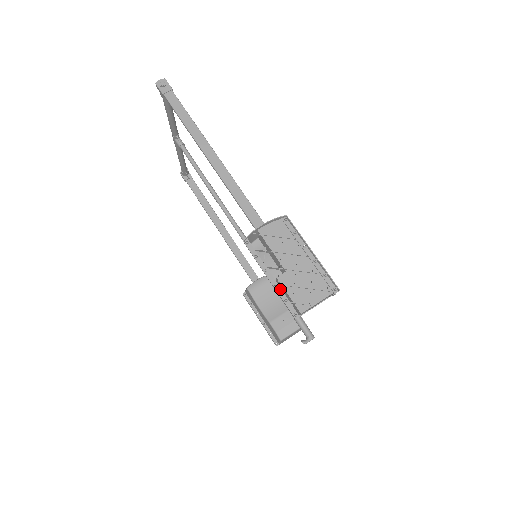
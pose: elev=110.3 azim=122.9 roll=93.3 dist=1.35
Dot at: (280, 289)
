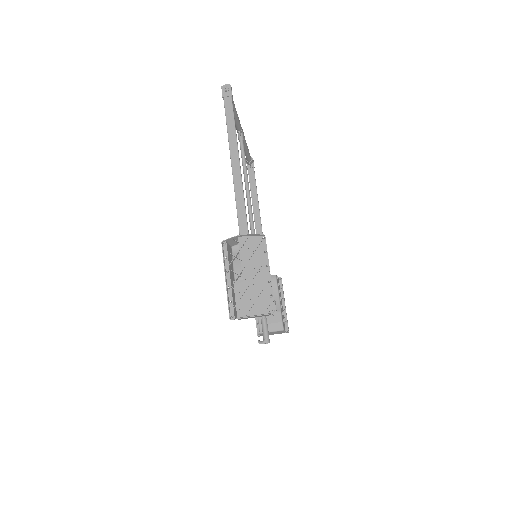
Dot at: (231, 291)
